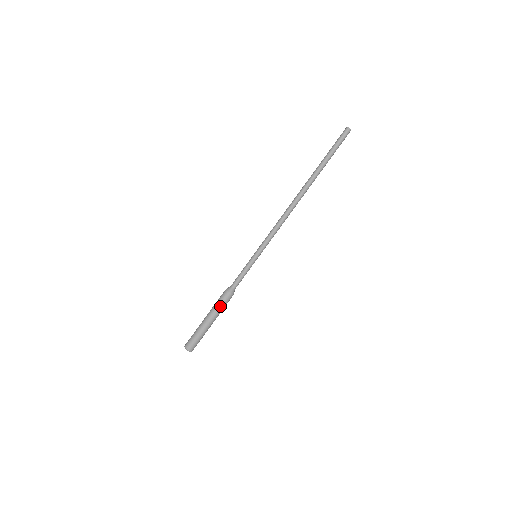
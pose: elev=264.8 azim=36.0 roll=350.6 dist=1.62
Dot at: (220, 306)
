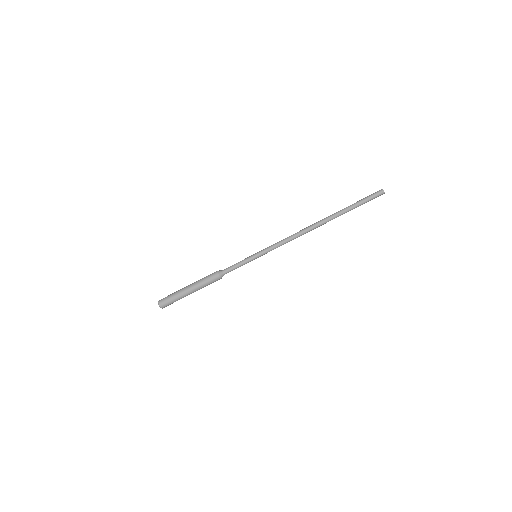
Dot at: (206, 283)
